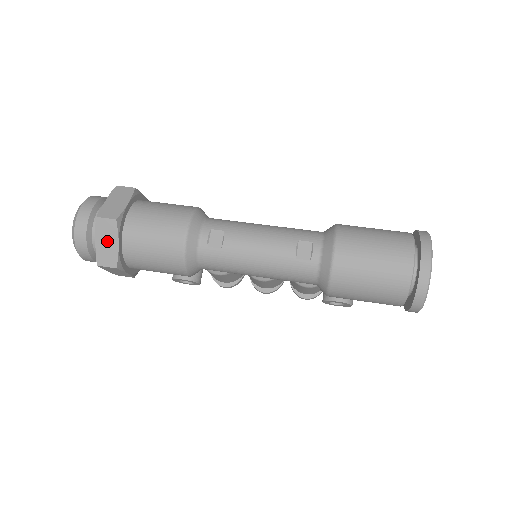
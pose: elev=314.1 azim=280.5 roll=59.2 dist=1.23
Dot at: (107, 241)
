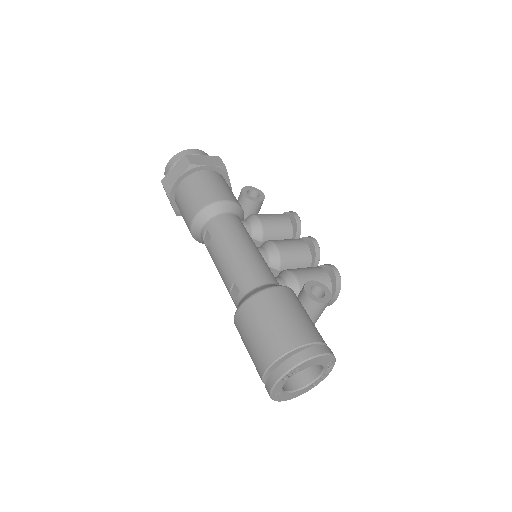
Dot at: (168, 198)
